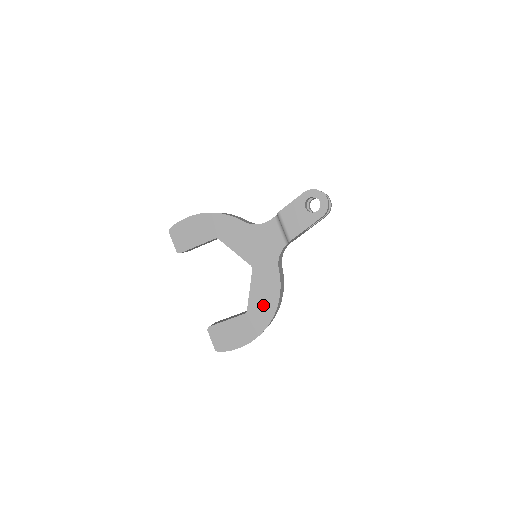
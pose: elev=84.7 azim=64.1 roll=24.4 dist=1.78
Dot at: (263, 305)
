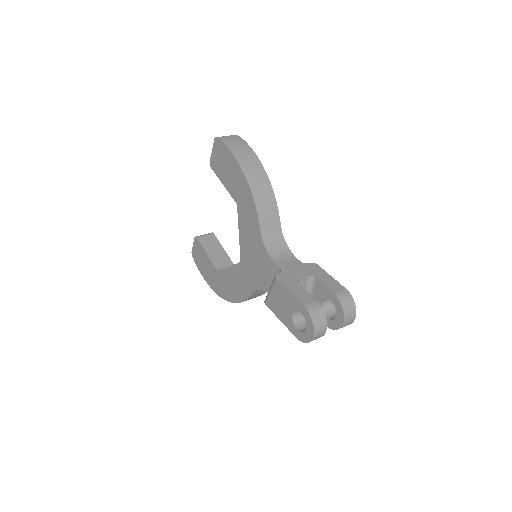
Dot at: (228, 287)
